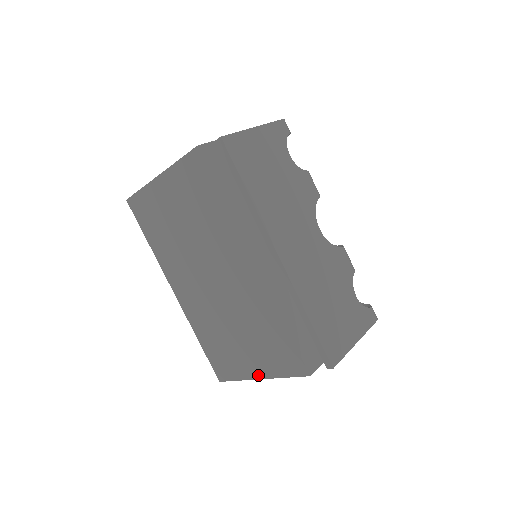
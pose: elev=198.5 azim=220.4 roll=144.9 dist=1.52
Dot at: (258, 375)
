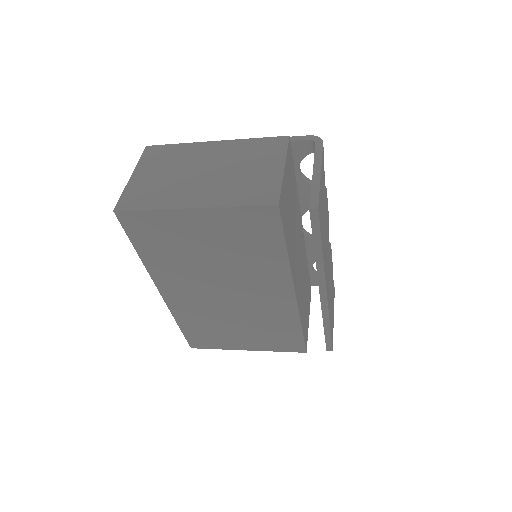
Dot at: (247, 348)
